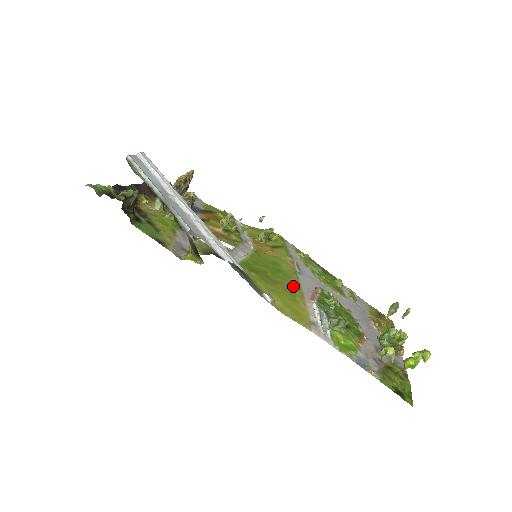
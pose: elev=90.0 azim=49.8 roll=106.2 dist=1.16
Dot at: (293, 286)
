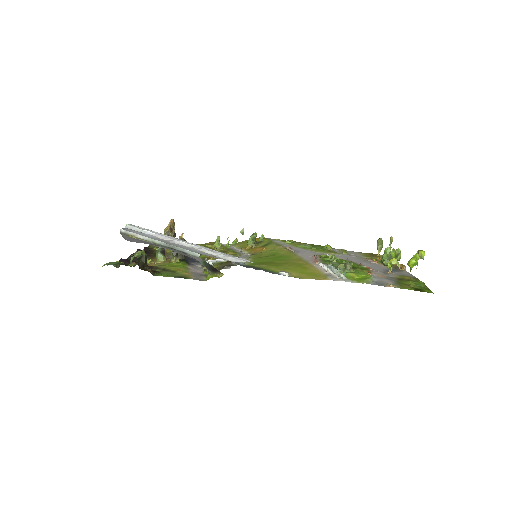
Dot at: (297, 261)
